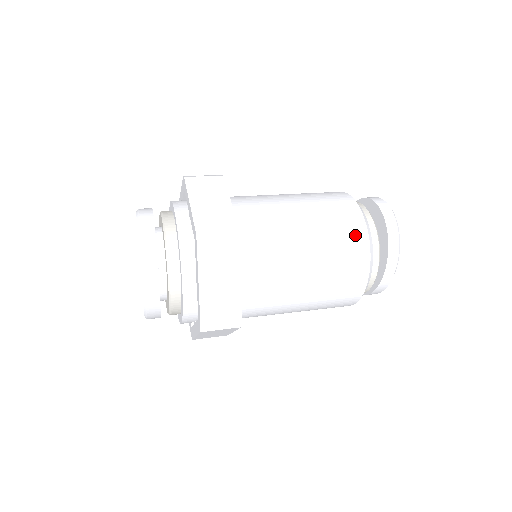
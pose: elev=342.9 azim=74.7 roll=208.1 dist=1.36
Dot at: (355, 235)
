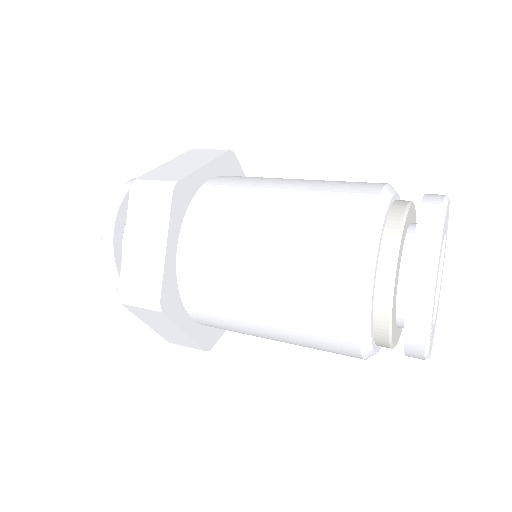
Dot at: (347, 223)
